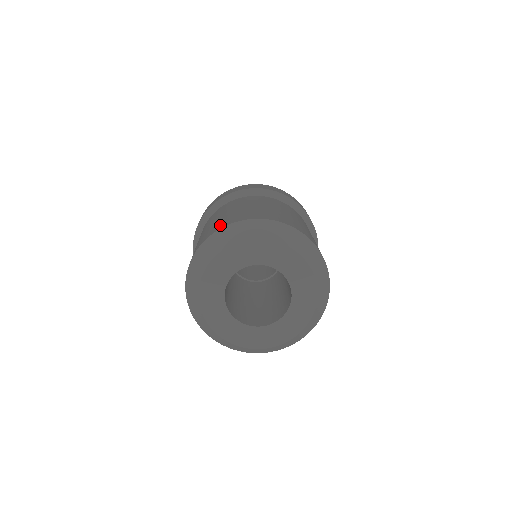
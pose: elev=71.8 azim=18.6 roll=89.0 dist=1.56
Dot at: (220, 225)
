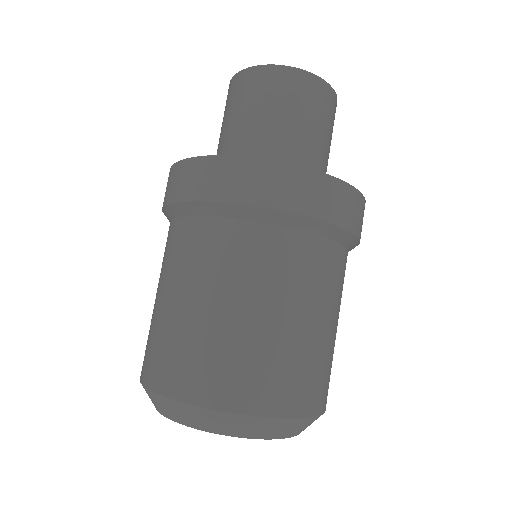
Dot at: (143, 362)
